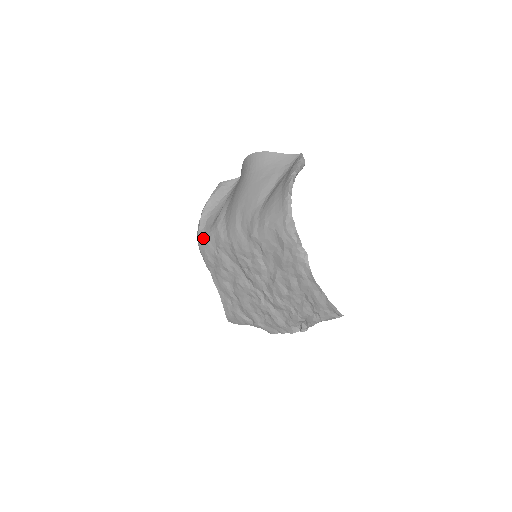
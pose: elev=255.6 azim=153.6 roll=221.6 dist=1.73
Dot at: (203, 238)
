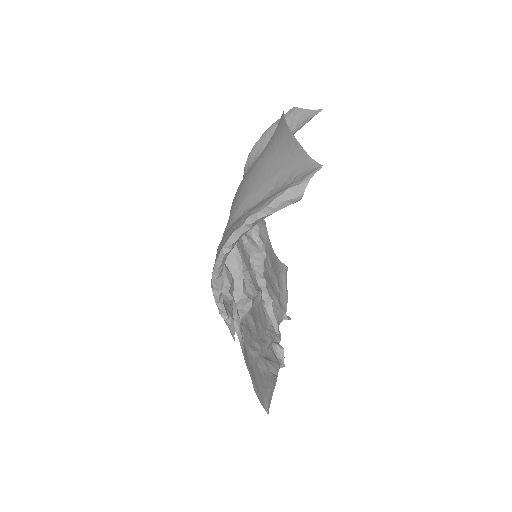
Dot at: occluded
